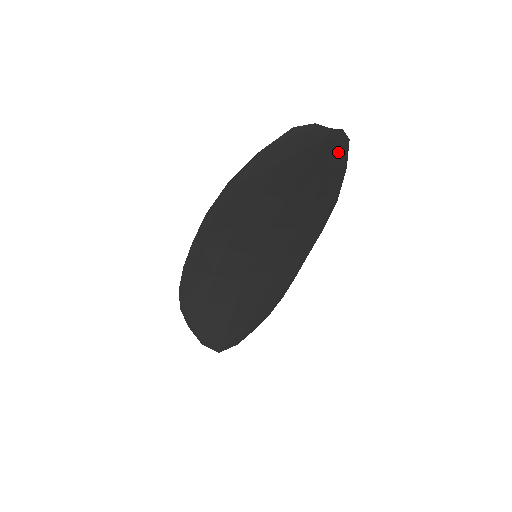
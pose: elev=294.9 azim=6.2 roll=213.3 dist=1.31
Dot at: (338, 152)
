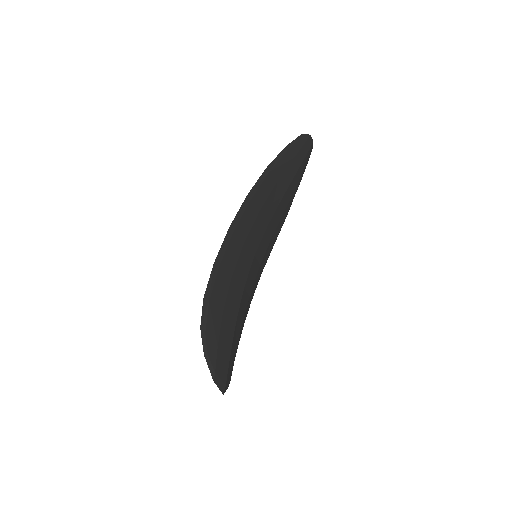
Dot at: (306, 165)
